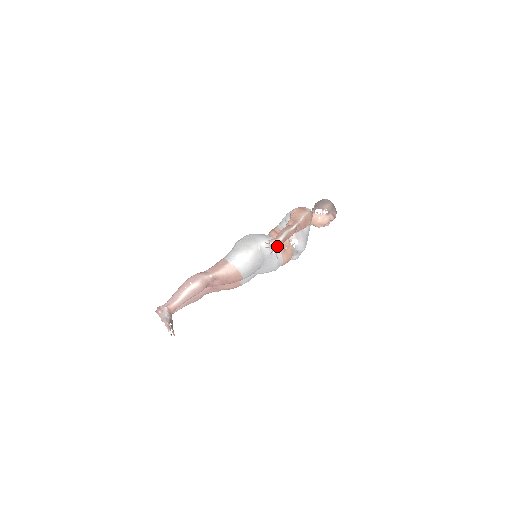
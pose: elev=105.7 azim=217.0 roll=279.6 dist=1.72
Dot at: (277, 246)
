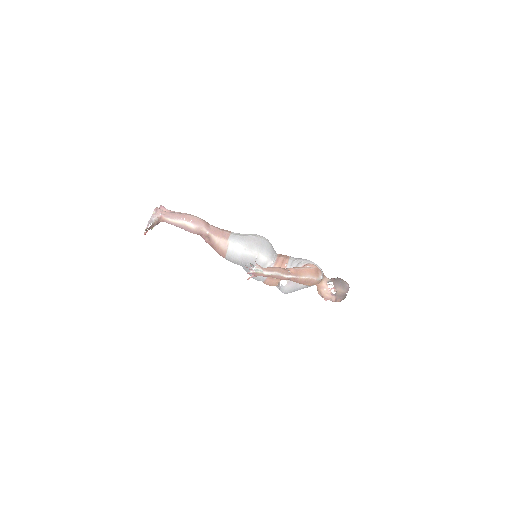
Dot at: (257, 274)
